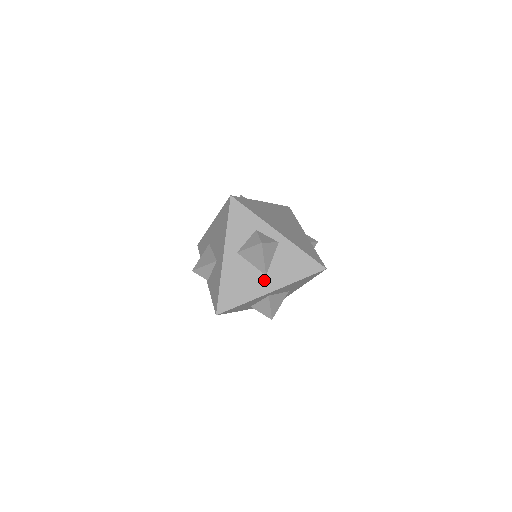
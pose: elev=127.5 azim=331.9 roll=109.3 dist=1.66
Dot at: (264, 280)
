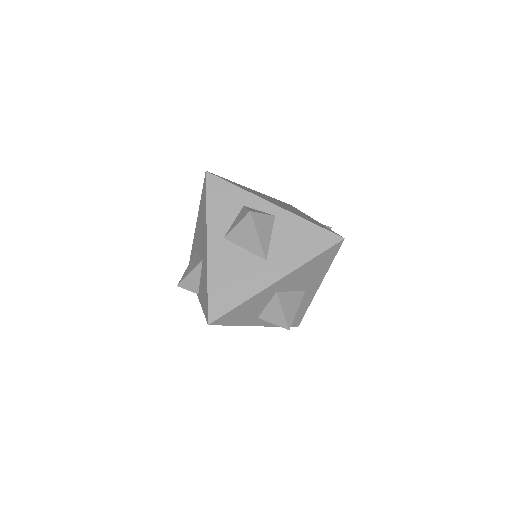
Dot at: (265, 267)
